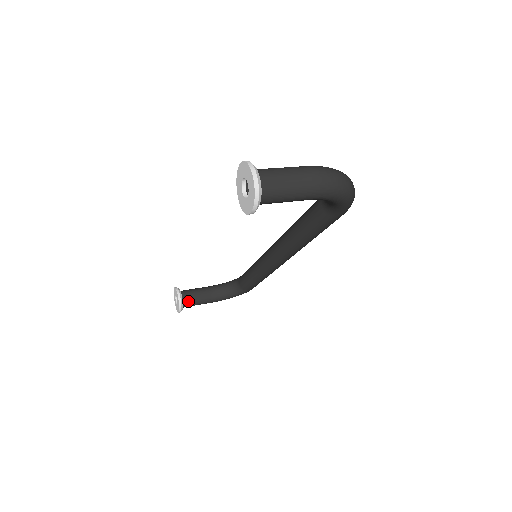
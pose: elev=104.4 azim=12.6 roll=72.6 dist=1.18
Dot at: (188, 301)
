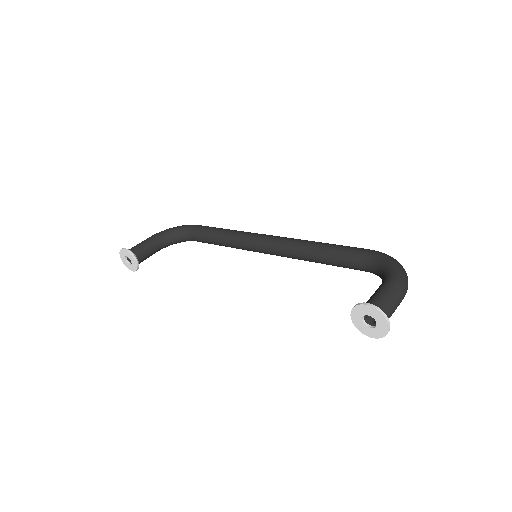
Dot at: (142, 260)
